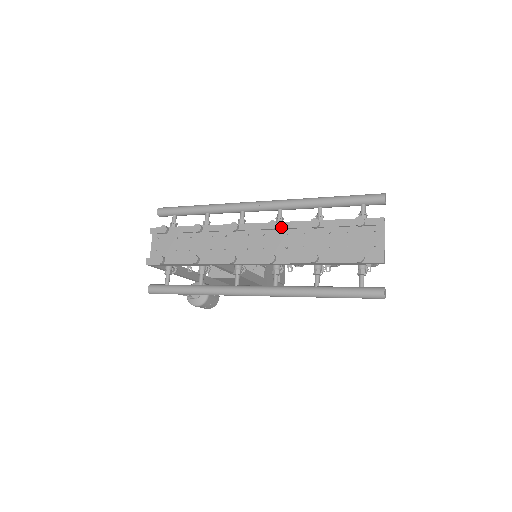
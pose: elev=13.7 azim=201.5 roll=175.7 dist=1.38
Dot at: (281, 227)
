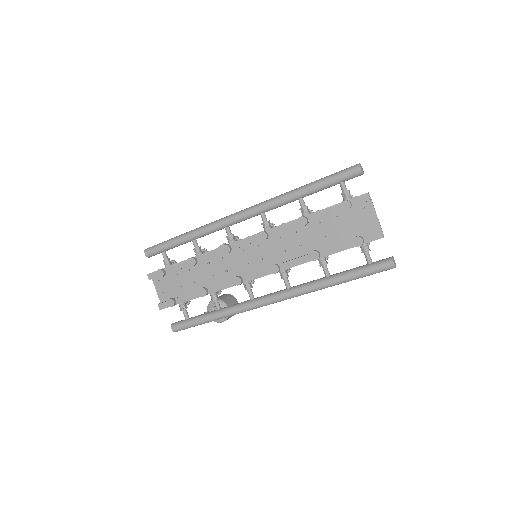
Dot at: (271, 234)
